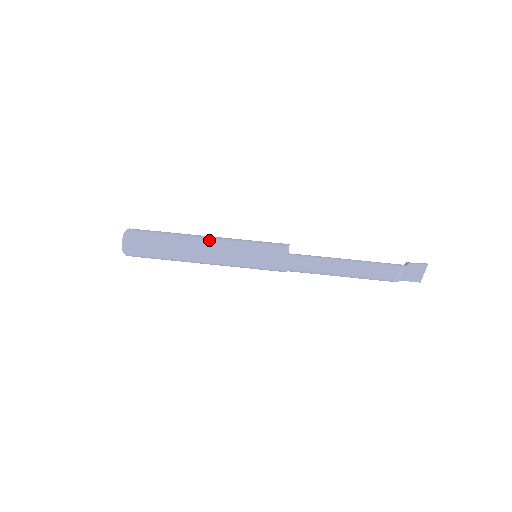
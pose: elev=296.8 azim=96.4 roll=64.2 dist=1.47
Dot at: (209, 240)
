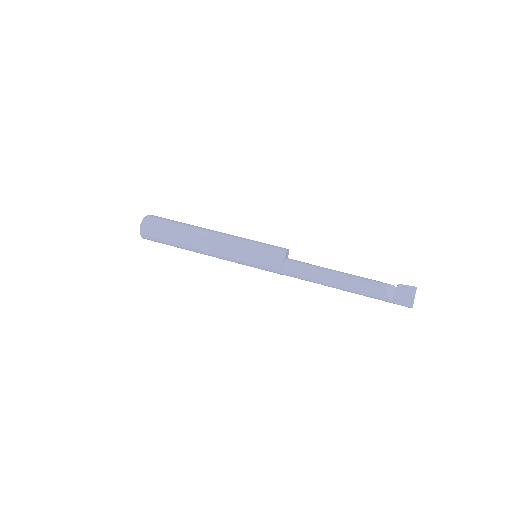
Dot at: occluded
